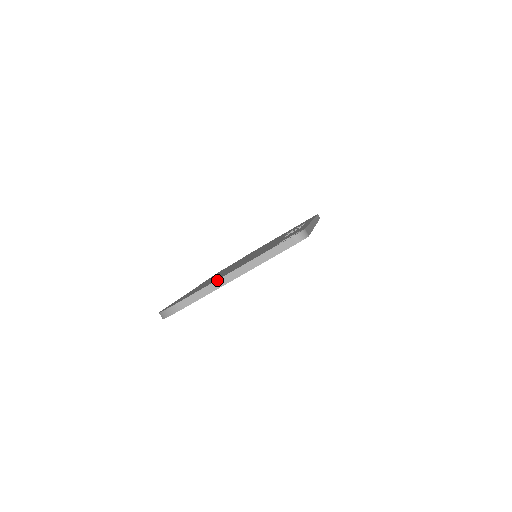
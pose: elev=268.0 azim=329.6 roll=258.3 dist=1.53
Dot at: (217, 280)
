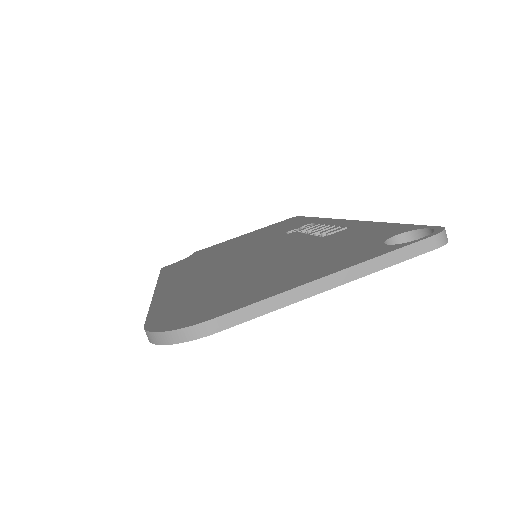
Dot at: (294, 288)
